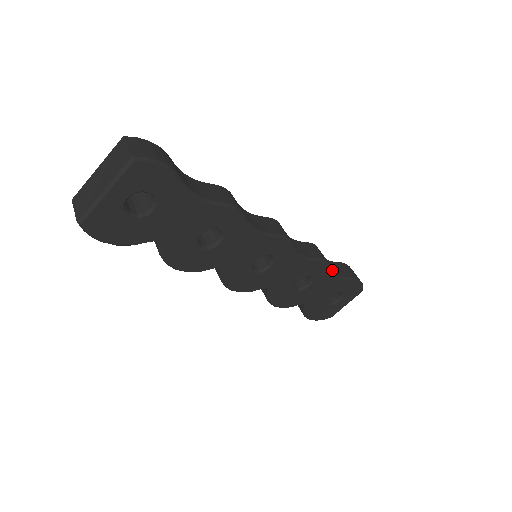
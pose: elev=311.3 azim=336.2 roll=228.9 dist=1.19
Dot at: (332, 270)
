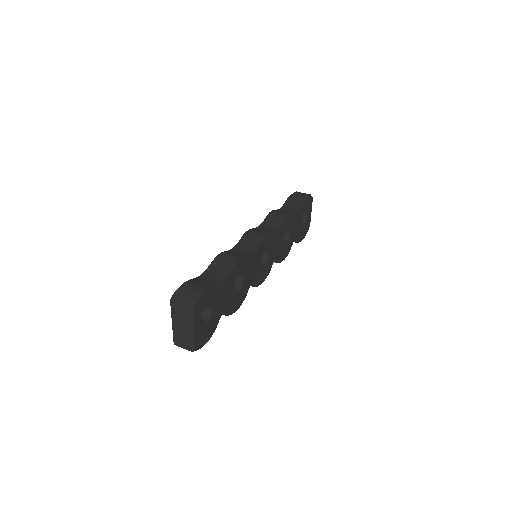
Dot at: (292, 213)
